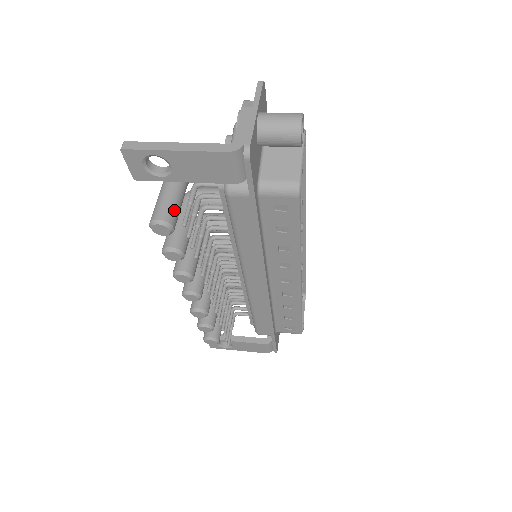
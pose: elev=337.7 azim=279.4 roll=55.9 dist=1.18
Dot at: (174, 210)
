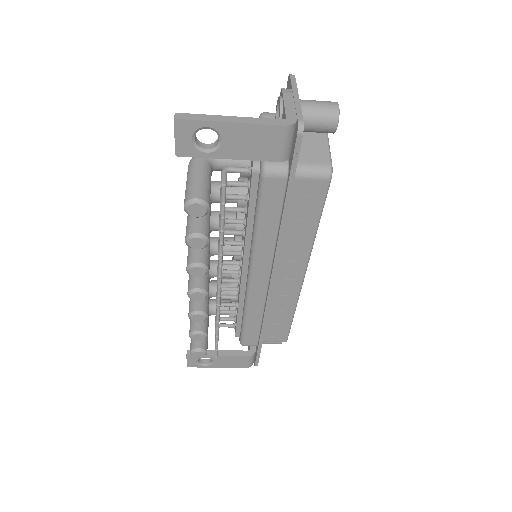
Dot at: (208, 192)
